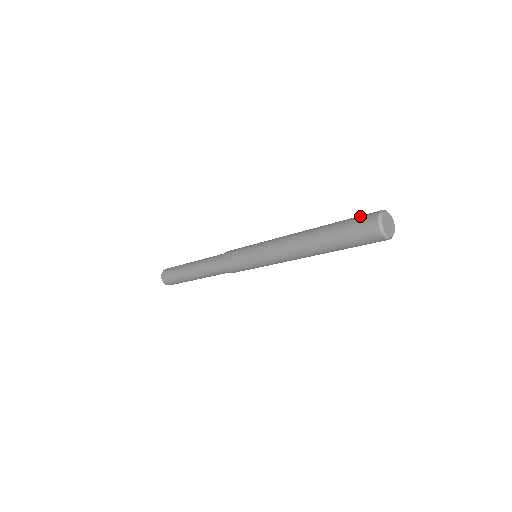
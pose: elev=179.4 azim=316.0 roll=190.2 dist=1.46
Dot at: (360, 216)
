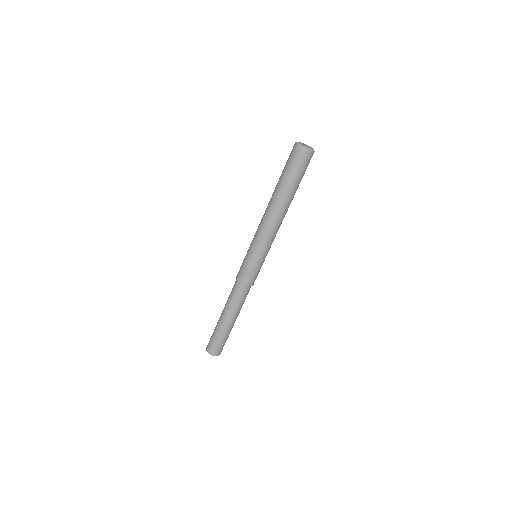
Dot at: occluded
